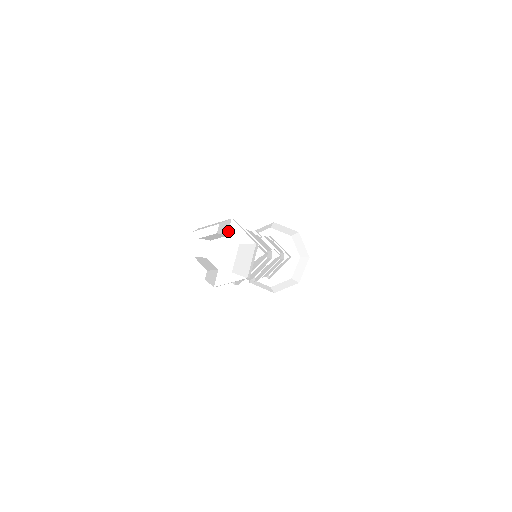
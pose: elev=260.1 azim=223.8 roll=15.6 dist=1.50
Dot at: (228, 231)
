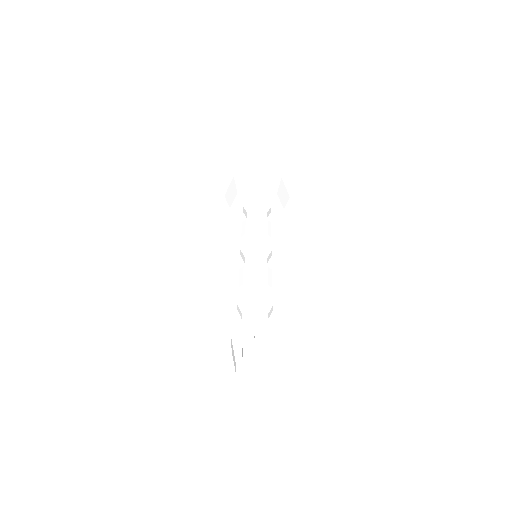
Dot at: occluded
